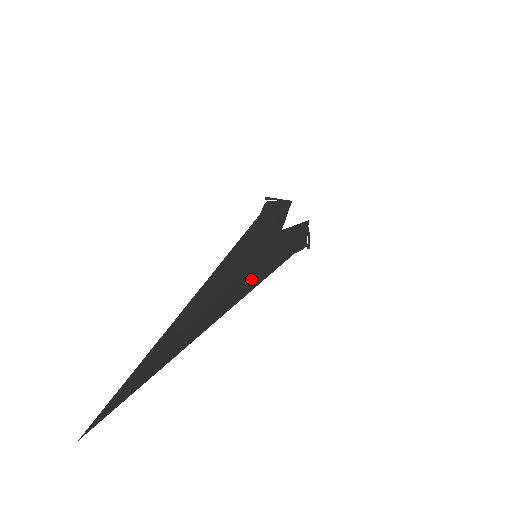
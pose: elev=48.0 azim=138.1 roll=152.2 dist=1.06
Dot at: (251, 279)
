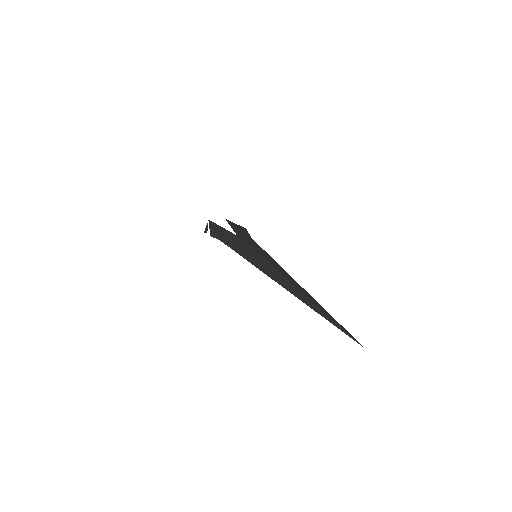
Dot at: (275, 264)
